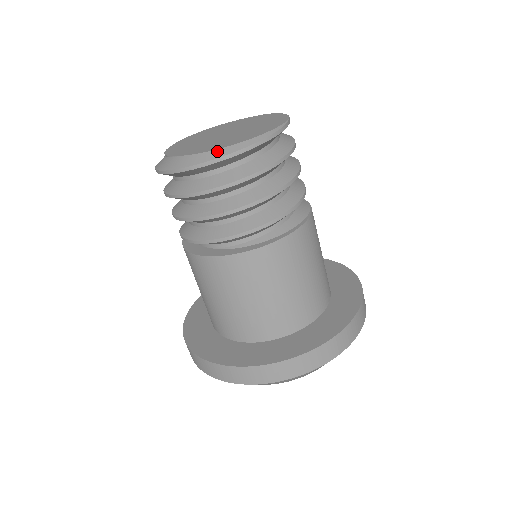
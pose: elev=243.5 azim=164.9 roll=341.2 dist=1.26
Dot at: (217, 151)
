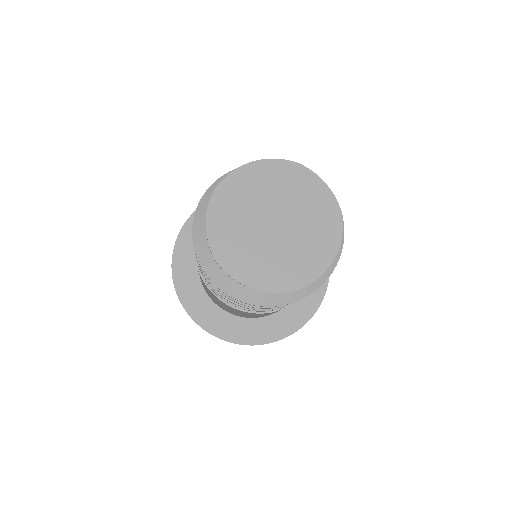
Dot at: (298, 292)
